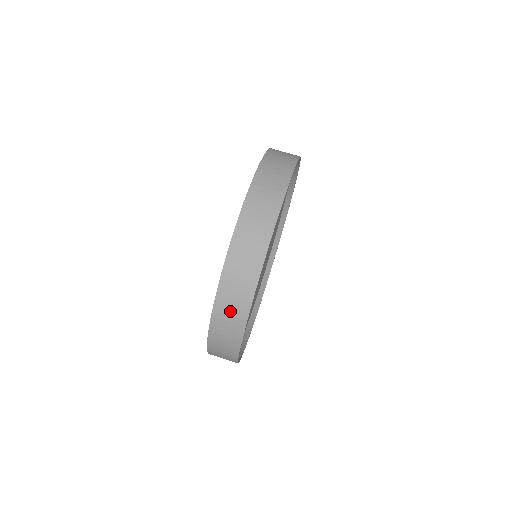
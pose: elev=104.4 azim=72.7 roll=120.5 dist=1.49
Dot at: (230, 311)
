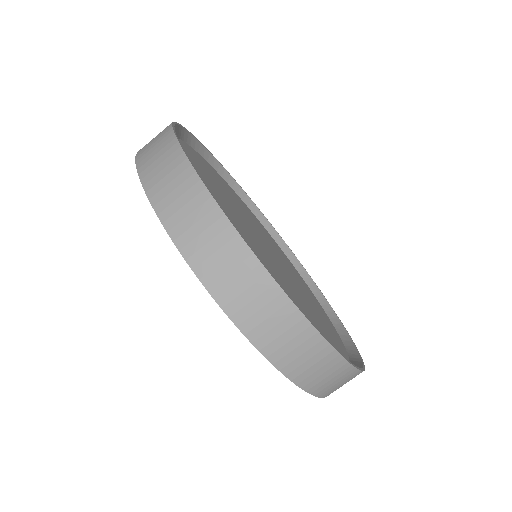
Dot at: (289, 344)
